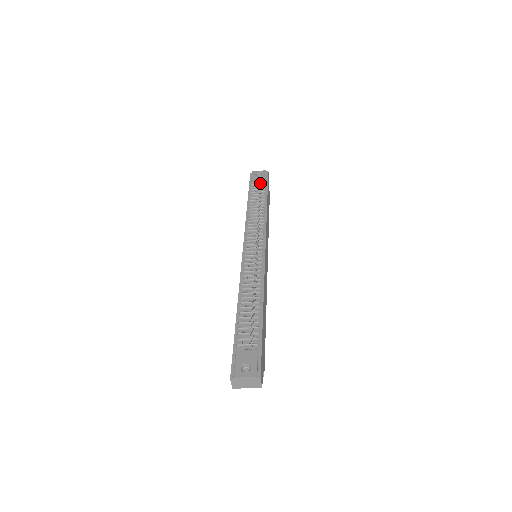
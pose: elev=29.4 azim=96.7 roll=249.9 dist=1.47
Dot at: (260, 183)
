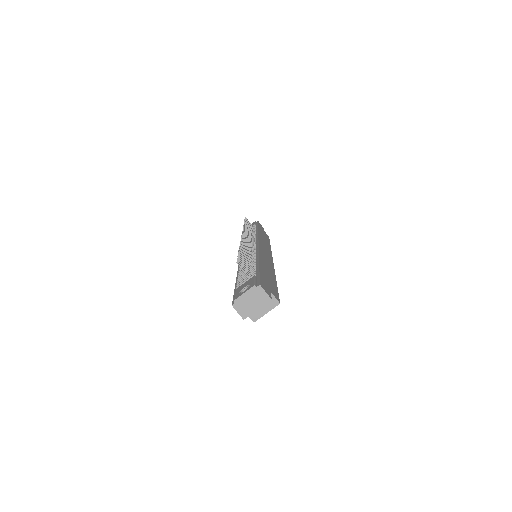
Dot at: (247, 222)
